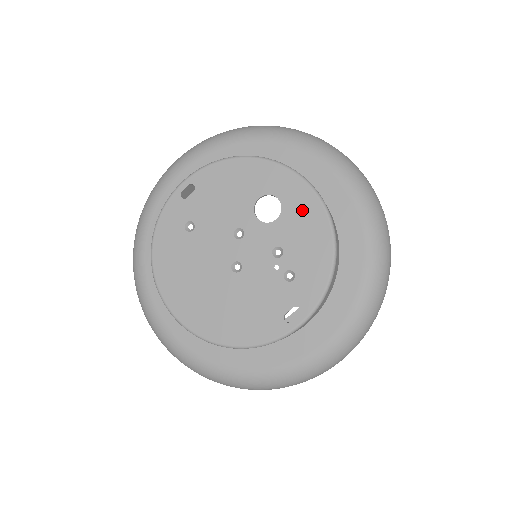
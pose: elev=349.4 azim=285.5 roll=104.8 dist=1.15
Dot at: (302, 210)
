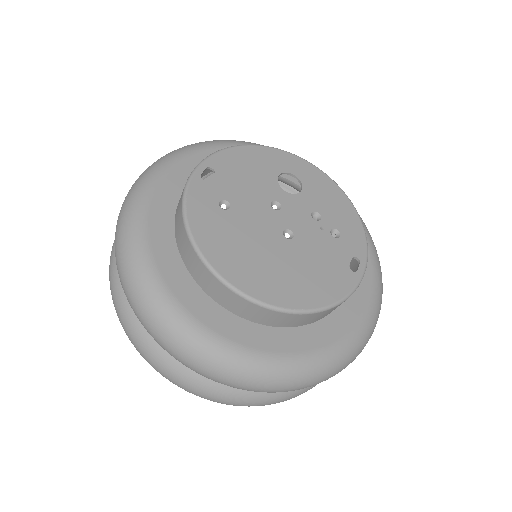
Dot at: (317, 182)
